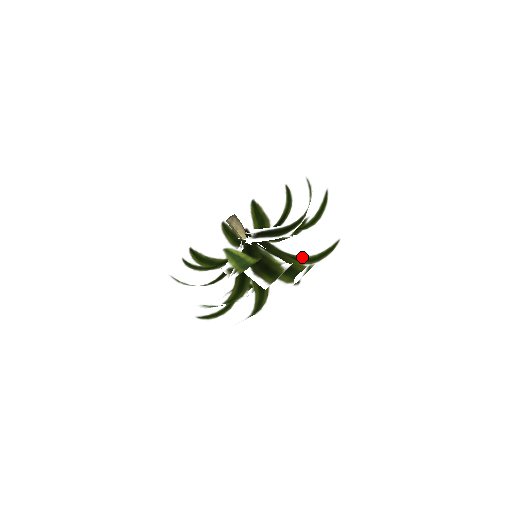
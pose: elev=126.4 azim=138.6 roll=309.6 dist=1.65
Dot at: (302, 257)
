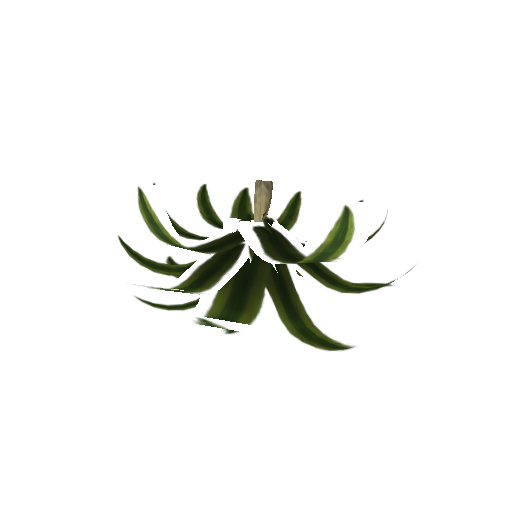
Dot at: (272, 310)
